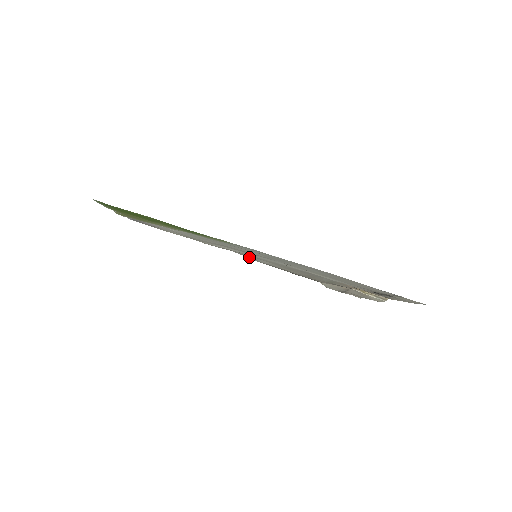
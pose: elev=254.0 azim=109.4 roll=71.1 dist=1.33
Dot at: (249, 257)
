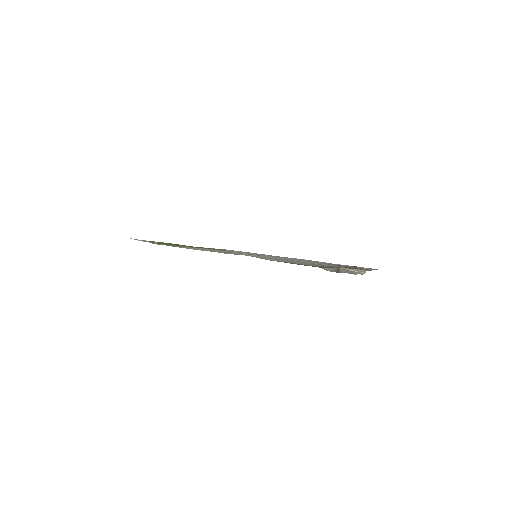
Dot at: (260, 258)
